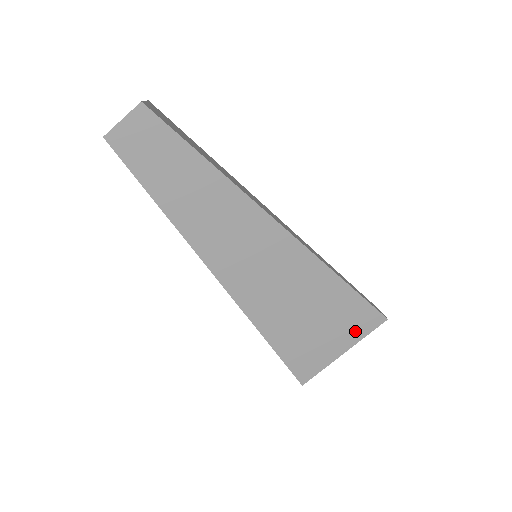
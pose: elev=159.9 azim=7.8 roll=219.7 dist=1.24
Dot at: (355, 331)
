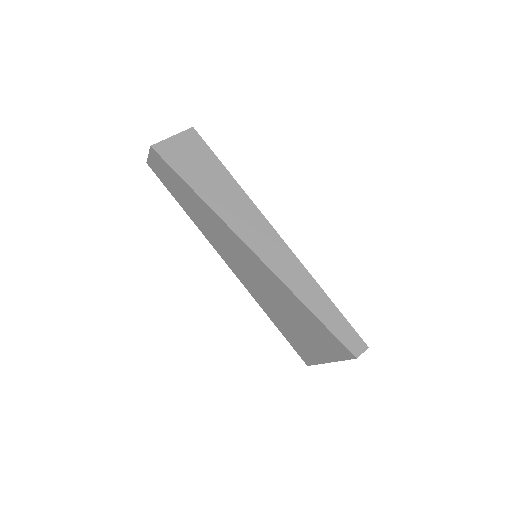
Dot at: (331, 351)
